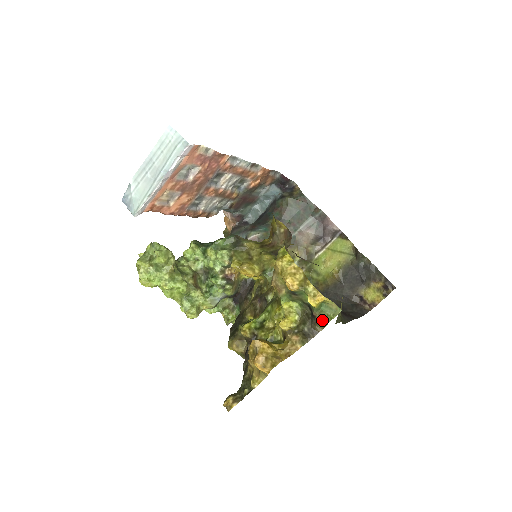
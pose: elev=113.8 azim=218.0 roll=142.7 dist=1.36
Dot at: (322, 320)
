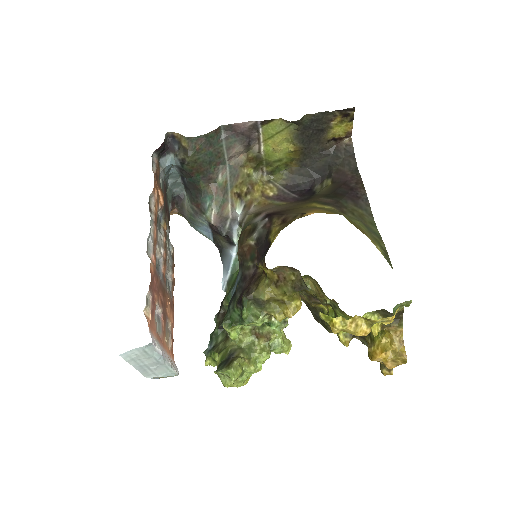
Dot at: occluded
